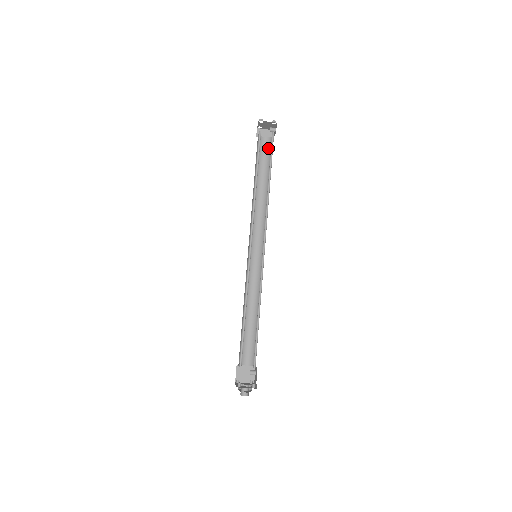
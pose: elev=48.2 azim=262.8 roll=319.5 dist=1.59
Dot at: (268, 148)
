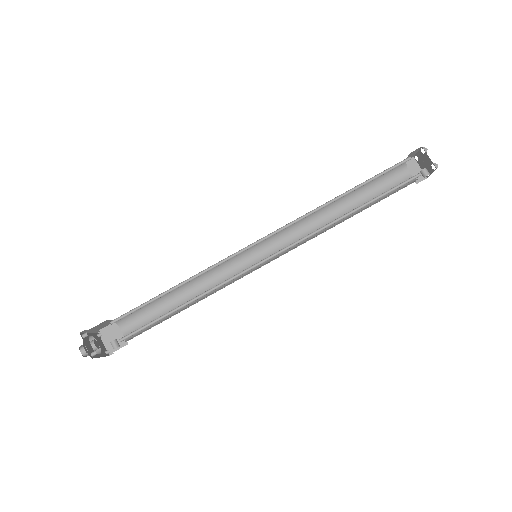
Dot at: occluded
